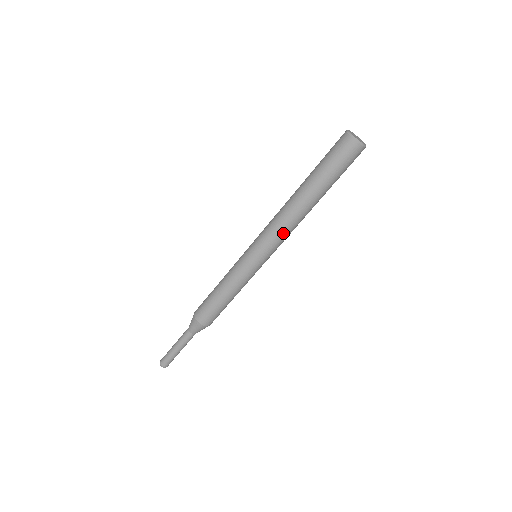
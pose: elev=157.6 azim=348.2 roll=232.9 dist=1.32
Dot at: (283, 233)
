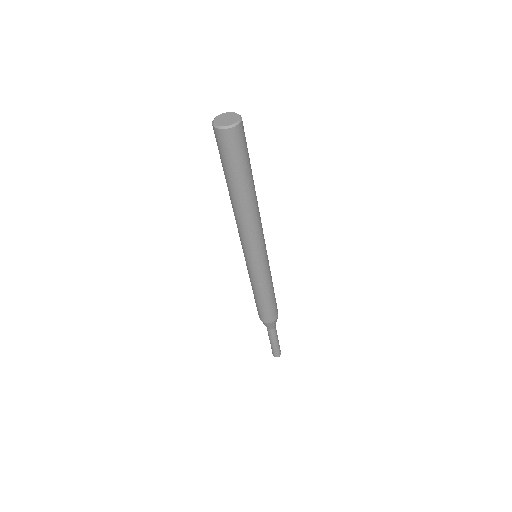
Dot at: (248, 234)
